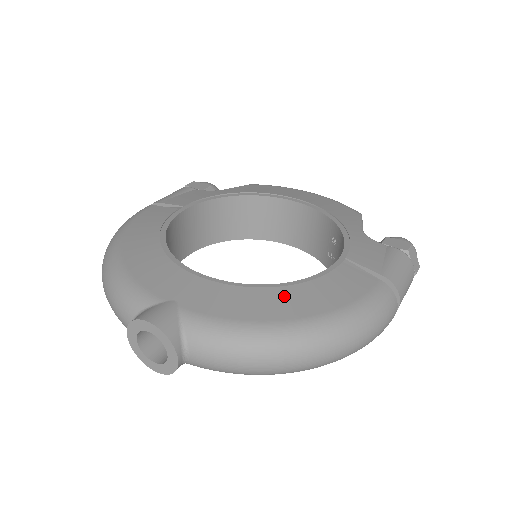
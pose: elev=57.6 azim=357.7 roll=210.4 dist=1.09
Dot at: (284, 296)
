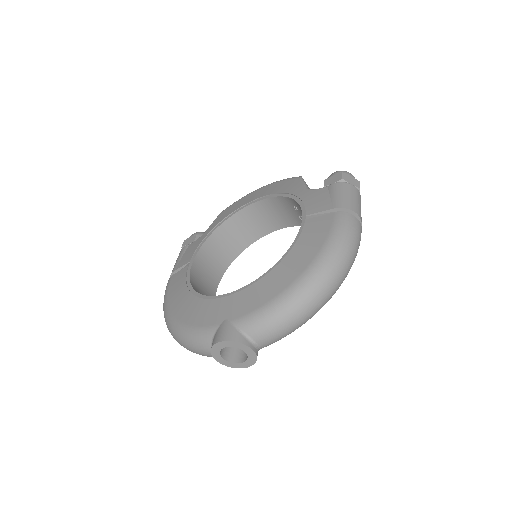
Dot at: (284, 268)
